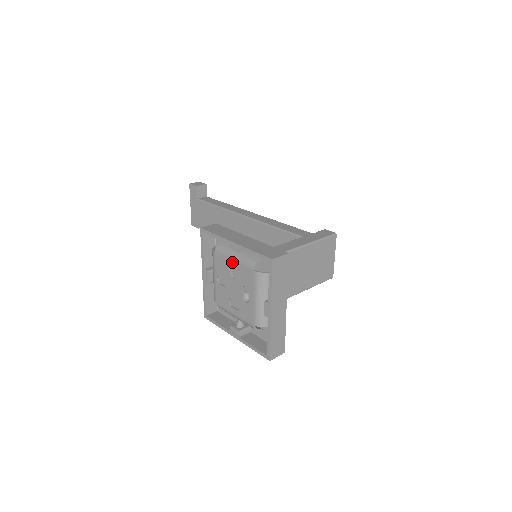
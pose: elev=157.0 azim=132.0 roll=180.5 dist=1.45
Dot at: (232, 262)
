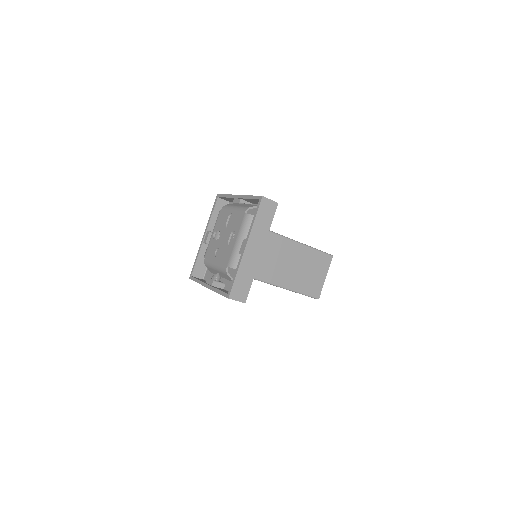
Dot at: (231, 214)
